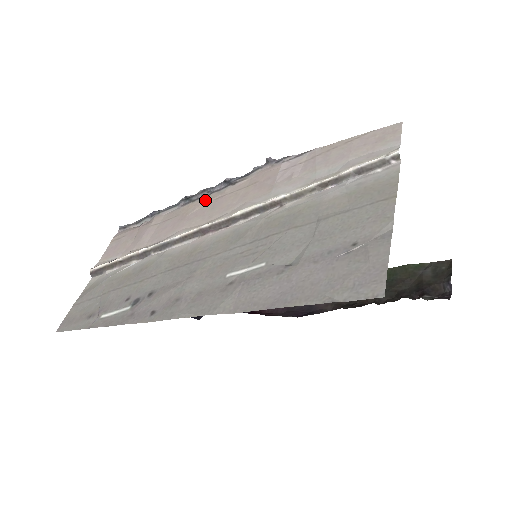
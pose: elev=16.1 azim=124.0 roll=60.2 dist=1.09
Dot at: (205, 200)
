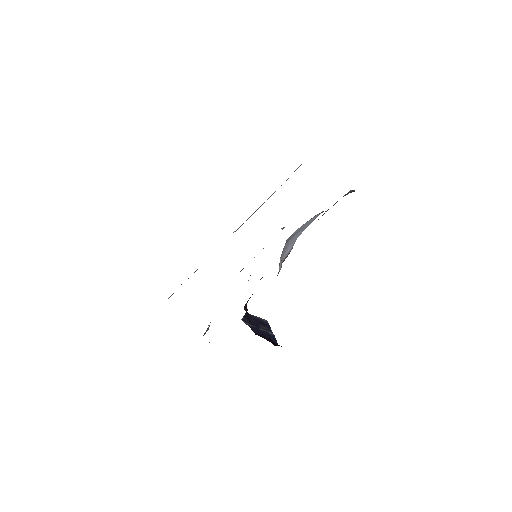
Dot at: occluded
